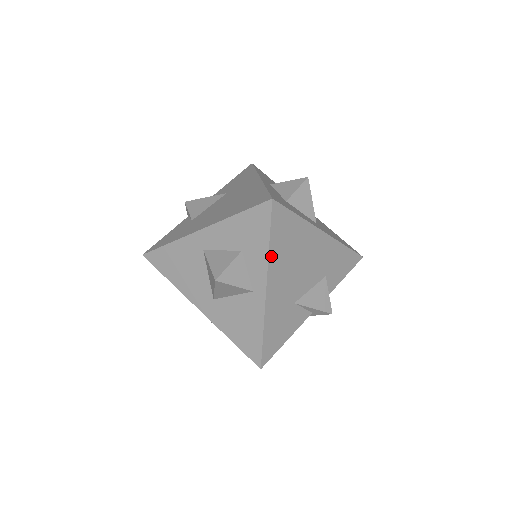
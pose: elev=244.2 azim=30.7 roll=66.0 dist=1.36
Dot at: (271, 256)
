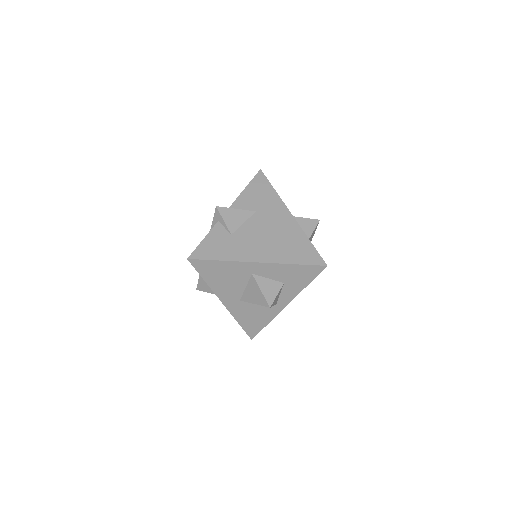
Dot at: occluded
